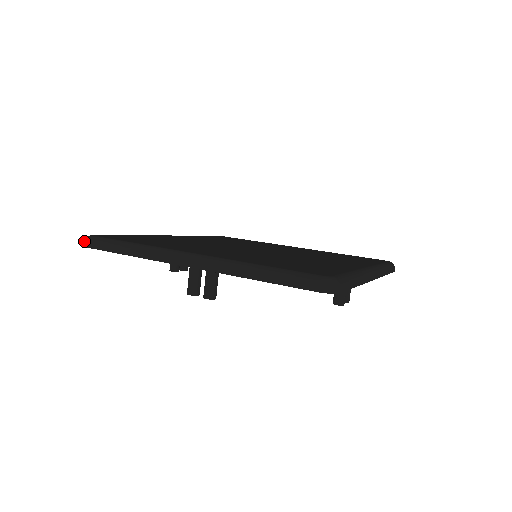
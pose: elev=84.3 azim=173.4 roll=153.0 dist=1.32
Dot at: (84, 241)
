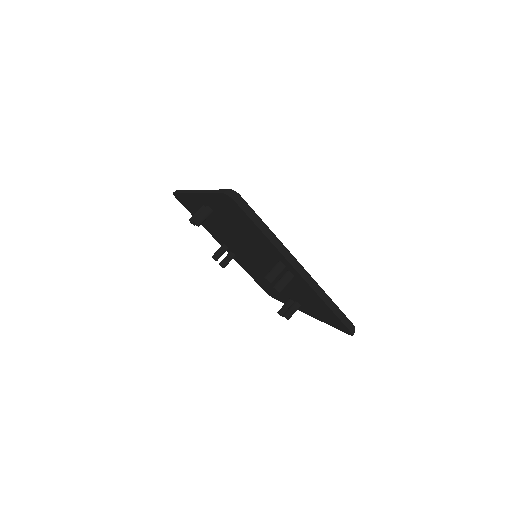
Dot at: occluded
